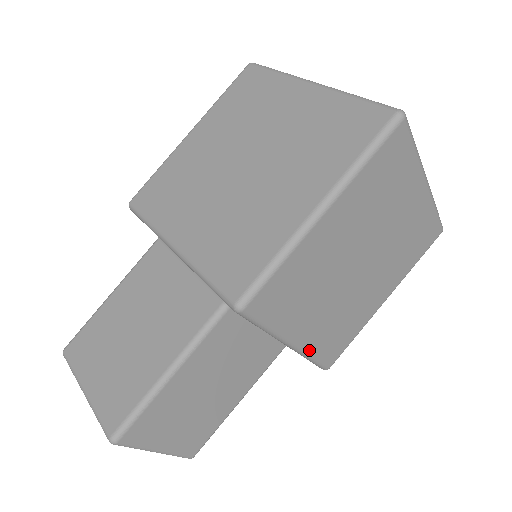
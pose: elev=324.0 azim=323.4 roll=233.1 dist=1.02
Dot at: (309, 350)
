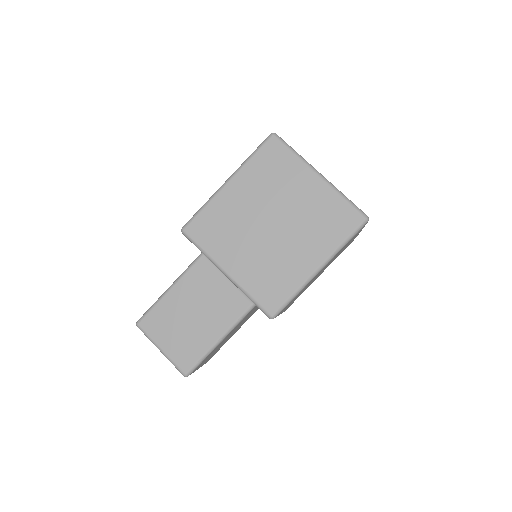
Dot at: (243, 285)
